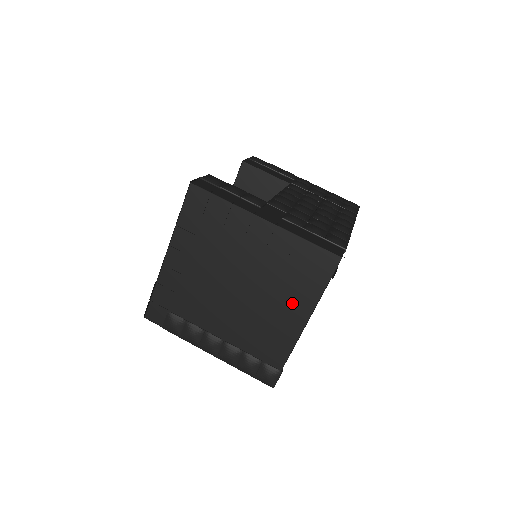
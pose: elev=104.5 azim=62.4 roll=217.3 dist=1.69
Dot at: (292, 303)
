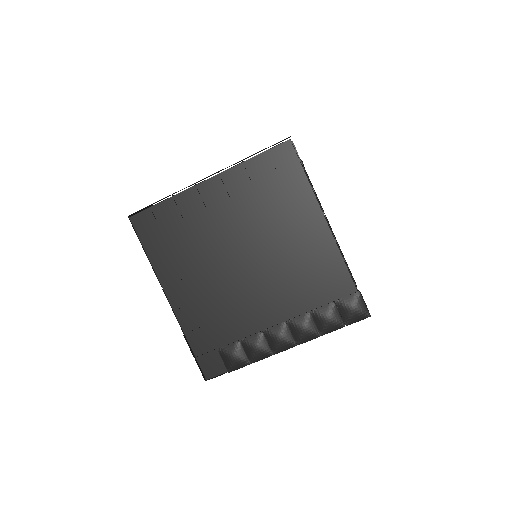
Dot at: (298, 220)
